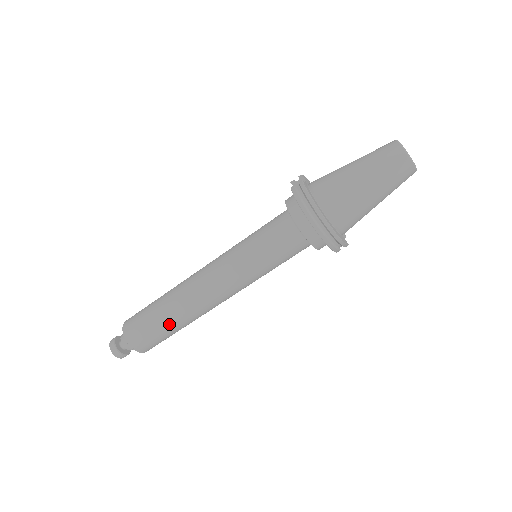
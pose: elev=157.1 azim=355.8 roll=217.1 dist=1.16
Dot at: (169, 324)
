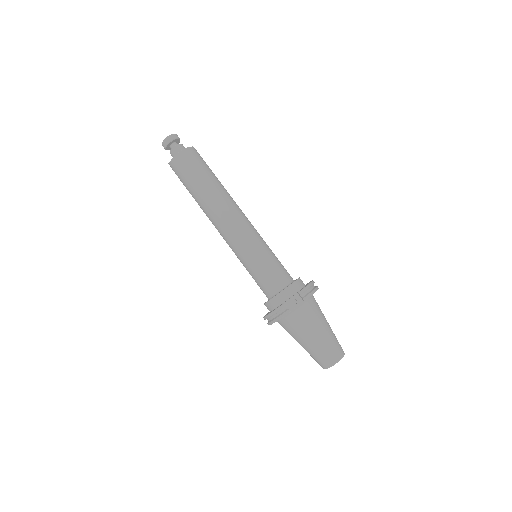
Dot at: (193, 197)
